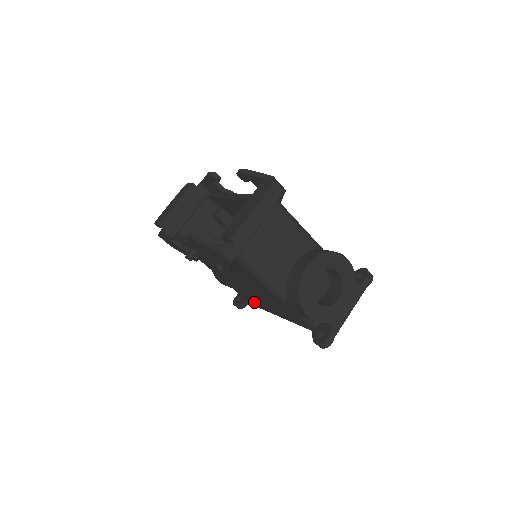
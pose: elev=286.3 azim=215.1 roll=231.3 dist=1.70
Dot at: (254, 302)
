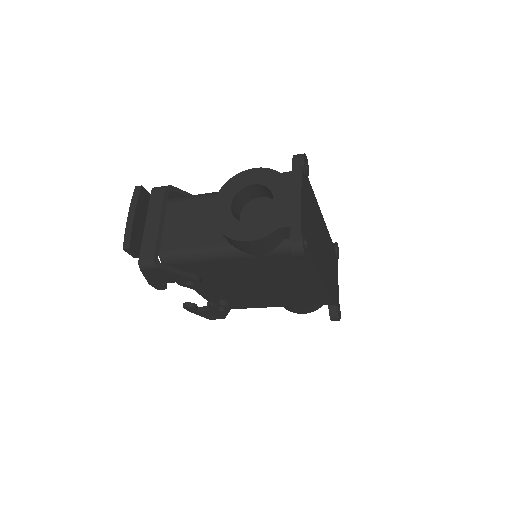
Dot at: (315, 296)
